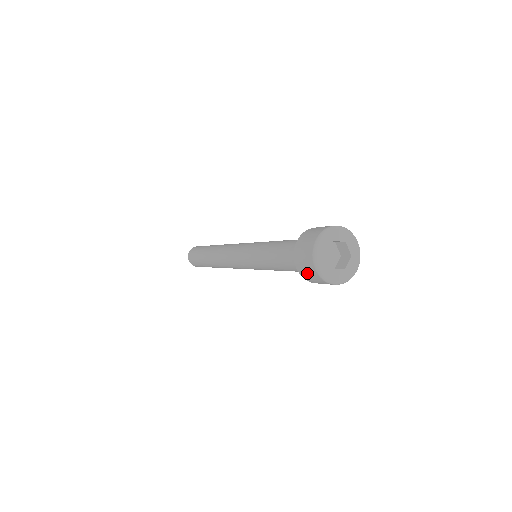
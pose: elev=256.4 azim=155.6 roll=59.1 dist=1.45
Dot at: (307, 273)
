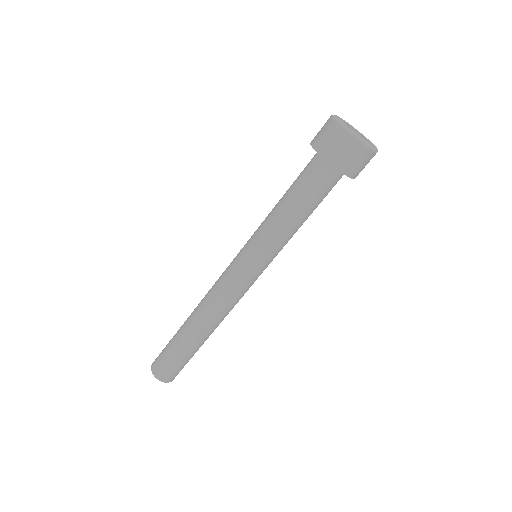
Dot at: (345, 155)
